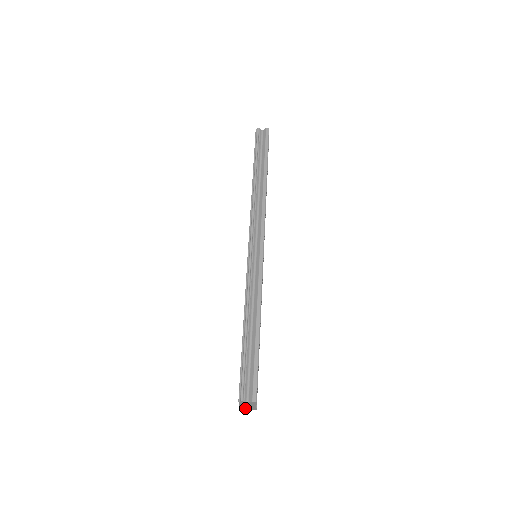
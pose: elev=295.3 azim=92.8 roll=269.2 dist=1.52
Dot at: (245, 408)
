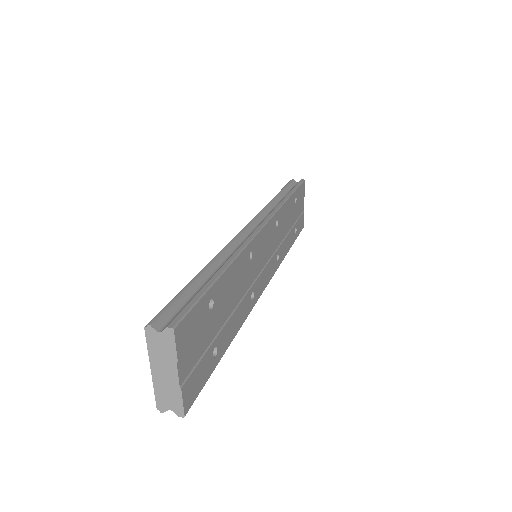
Dot at: (164, 400)
